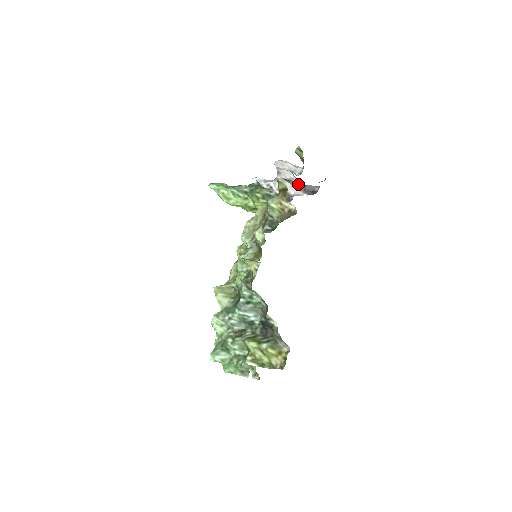
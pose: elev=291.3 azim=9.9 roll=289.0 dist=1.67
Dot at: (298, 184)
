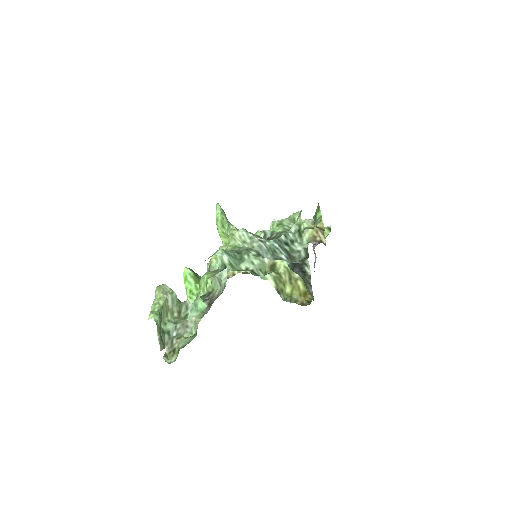
Dot at: occluded
